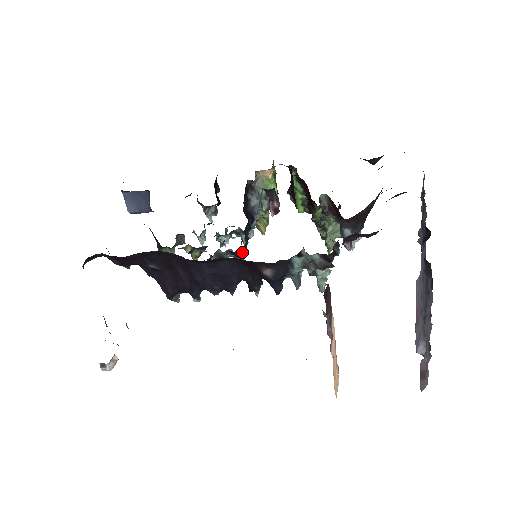
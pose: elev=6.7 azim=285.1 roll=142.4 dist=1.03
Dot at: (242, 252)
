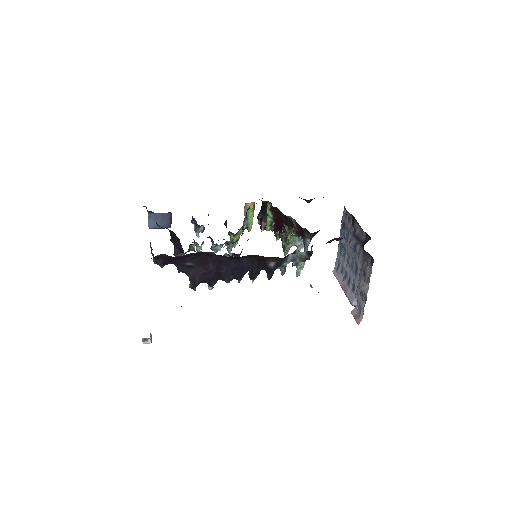
Dot at: occluded
